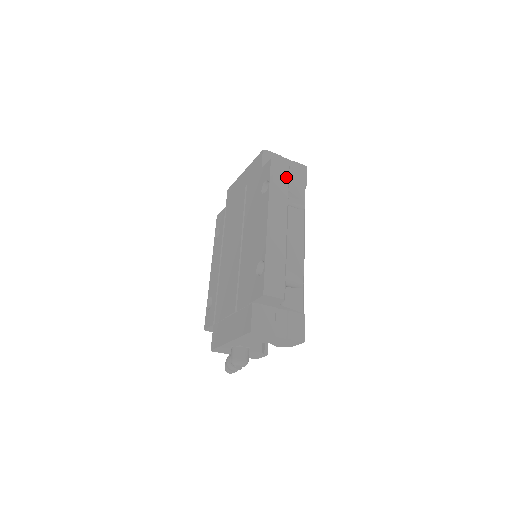
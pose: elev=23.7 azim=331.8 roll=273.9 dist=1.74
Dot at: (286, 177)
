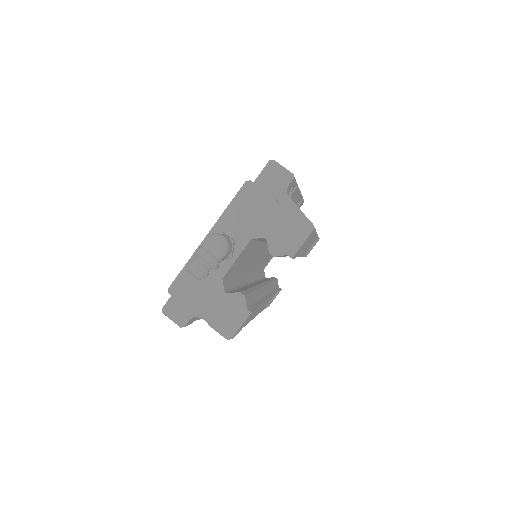
Dot at: occluded
